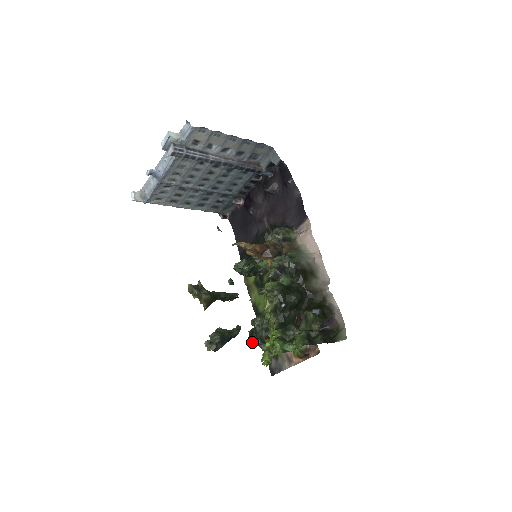
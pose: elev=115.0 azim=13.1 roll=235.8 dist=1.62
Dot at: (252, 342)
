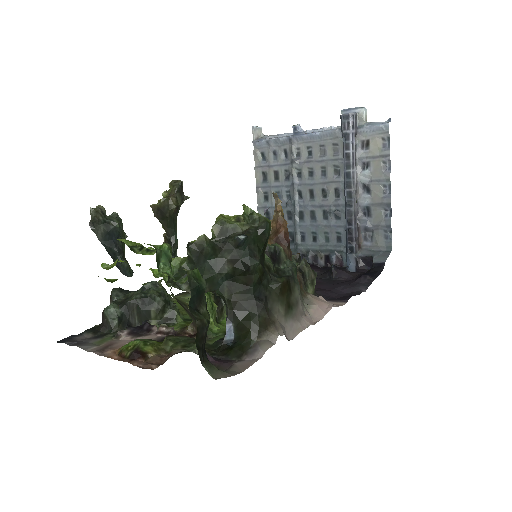
Dot at: (115, 290)
